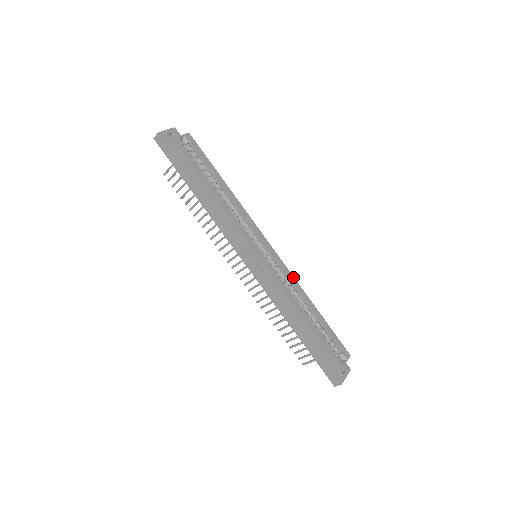
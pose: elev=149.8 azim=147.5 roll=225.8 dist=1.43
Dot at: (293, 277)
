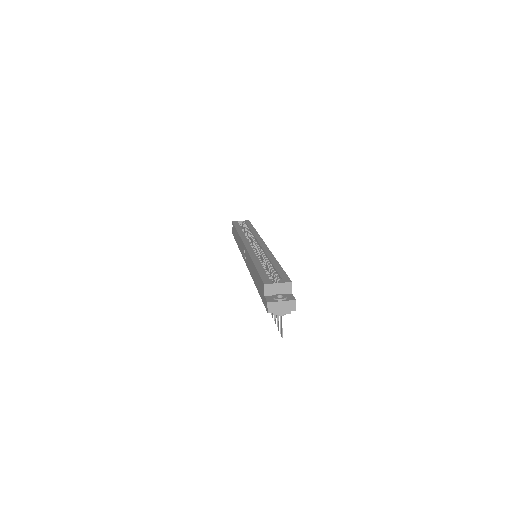
Dot at: (270, 252)
